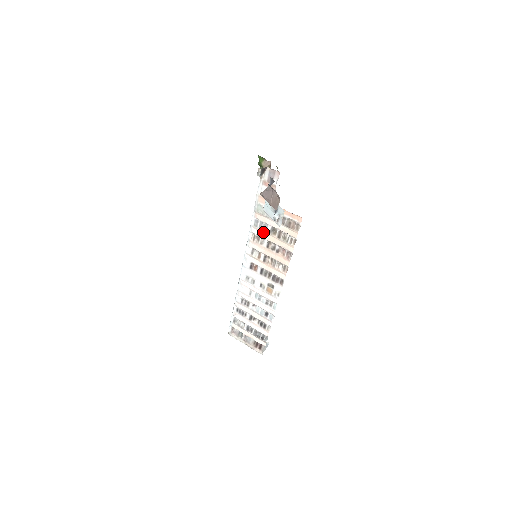
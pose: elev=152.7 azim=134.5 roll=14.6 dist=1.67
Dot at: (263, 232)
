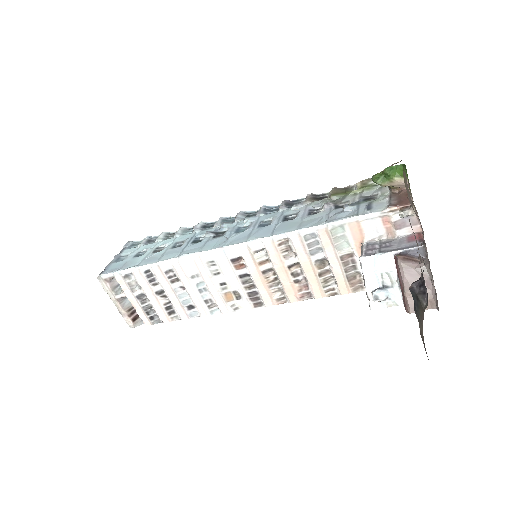
Dot at: (306, 252)
